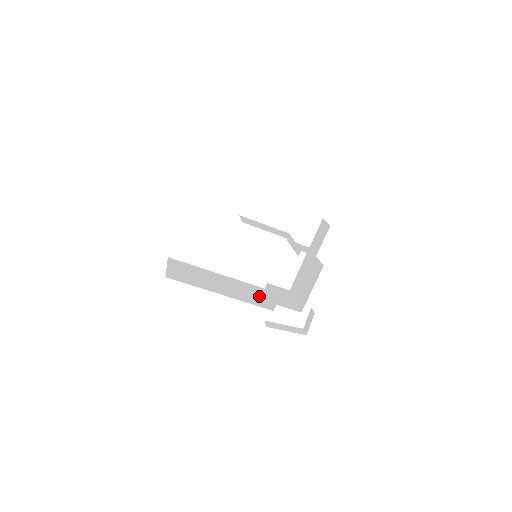
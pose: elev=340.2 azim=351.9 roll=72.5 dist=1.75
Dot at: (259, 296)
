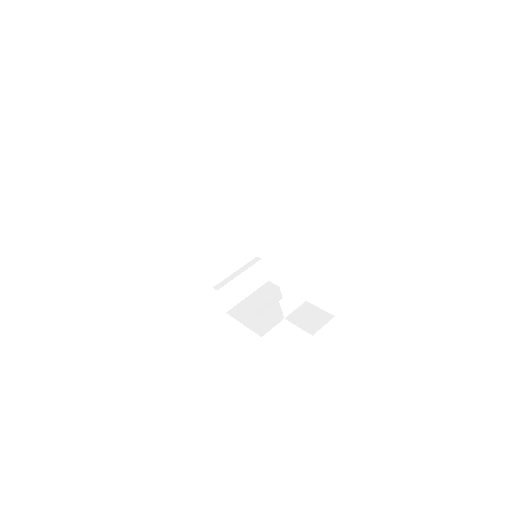
Dot at: (232, 262)
